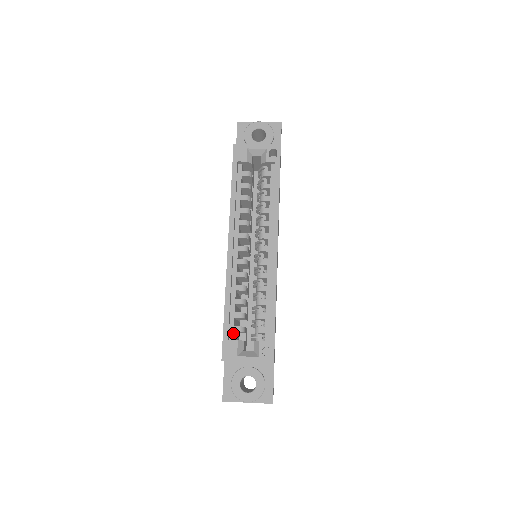
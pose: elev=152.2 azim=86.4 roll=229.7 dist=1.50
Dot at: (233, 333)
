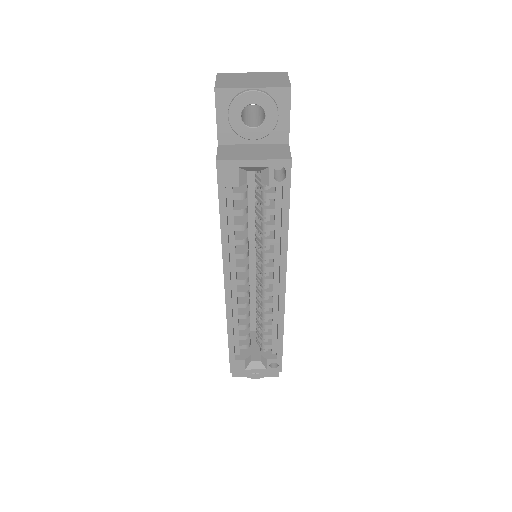
Dot at: (239, 350)
